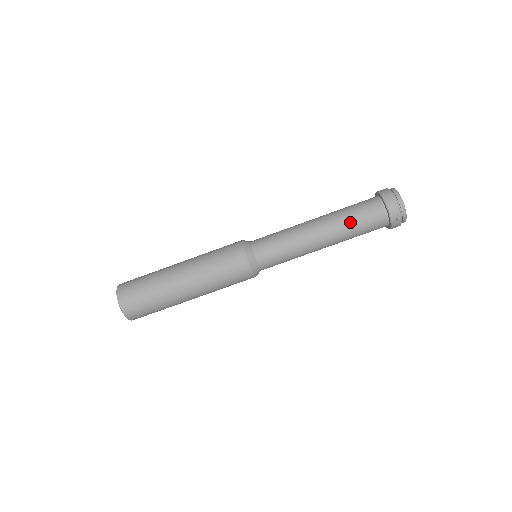
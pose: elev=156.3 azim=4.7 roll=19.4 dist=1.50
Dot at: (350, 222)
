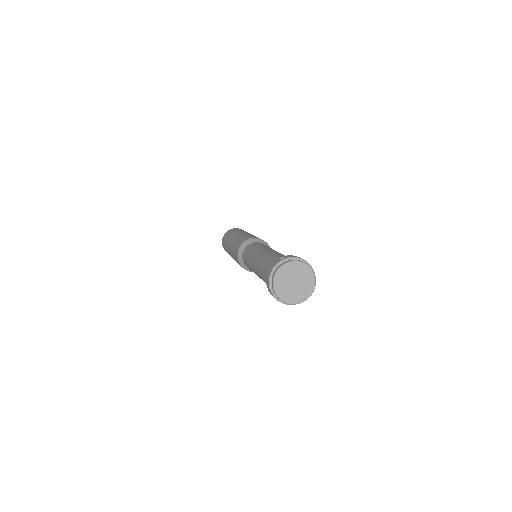
Dot at: (261, 275)
